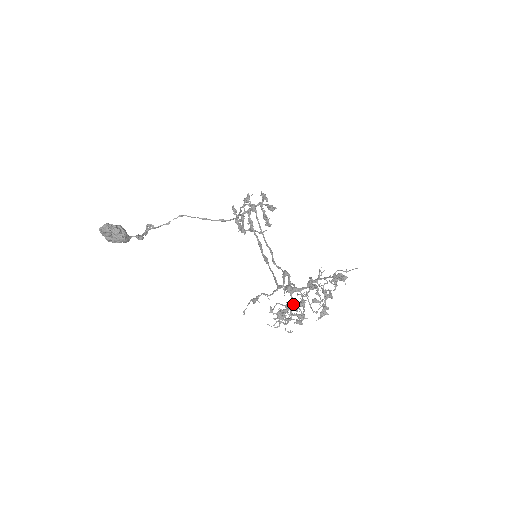
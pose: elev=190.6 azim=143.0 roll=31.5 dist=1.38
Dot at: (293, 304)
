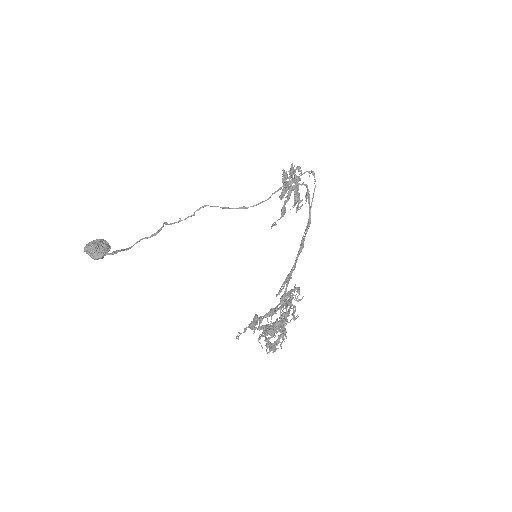
Dot at: occluded
